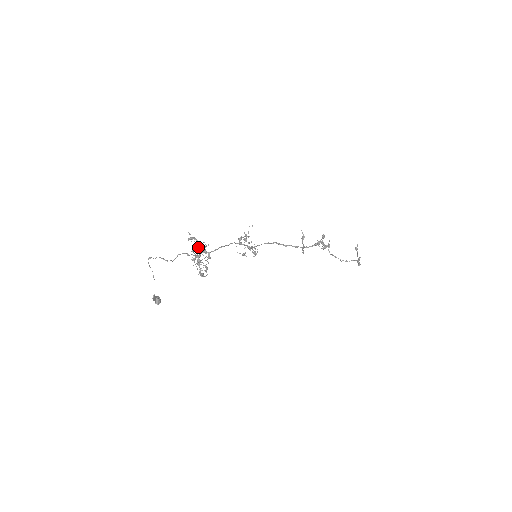
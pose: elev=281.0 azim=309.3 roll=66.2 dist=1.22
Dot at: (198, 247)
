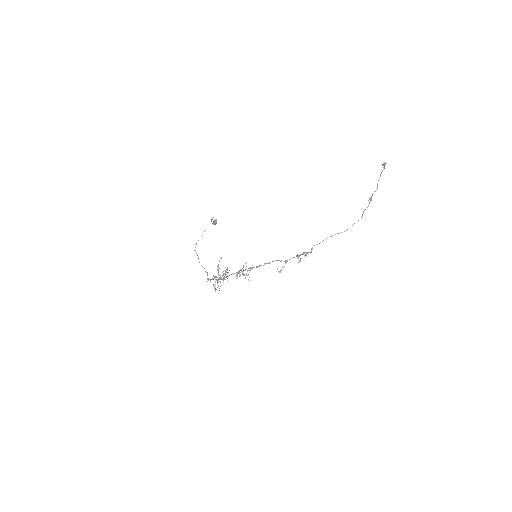
Dot at: (215, 289)
